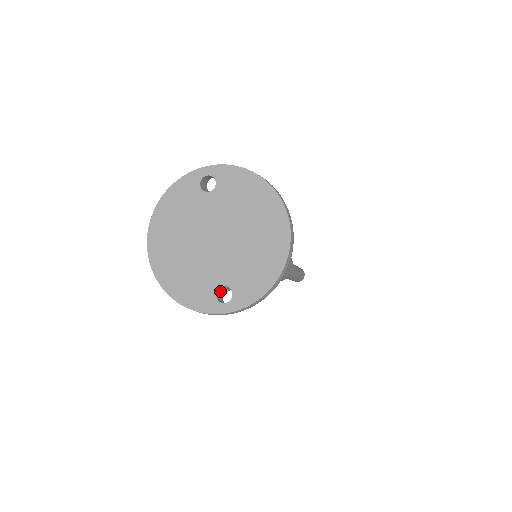
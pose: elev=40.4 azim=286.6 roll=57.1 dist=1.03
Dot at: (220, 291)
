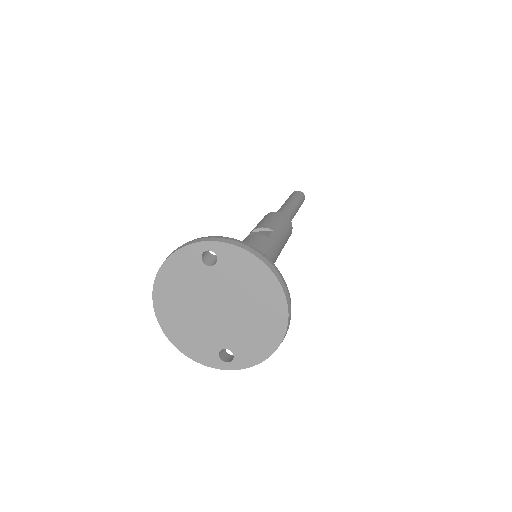
Dot at: (222, 348)
